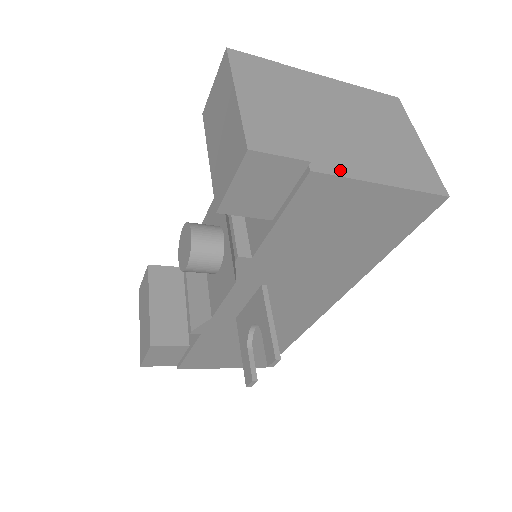
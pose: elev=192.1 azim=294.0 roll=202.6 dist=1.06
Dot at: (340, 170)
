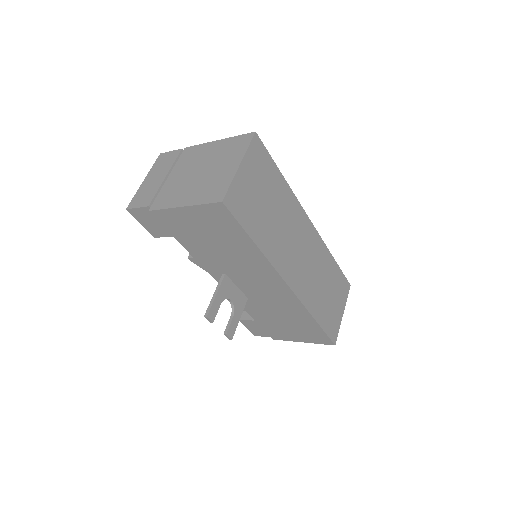
Dot at: (164, 205)
